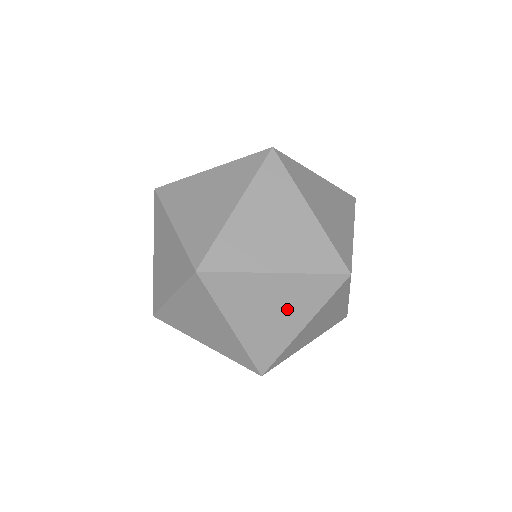
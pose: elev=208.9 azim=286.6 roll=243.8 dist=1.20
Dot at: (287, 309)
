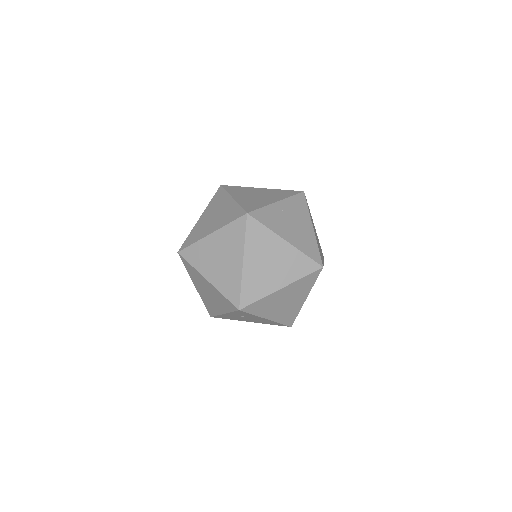
Dot at: (227, 254)
